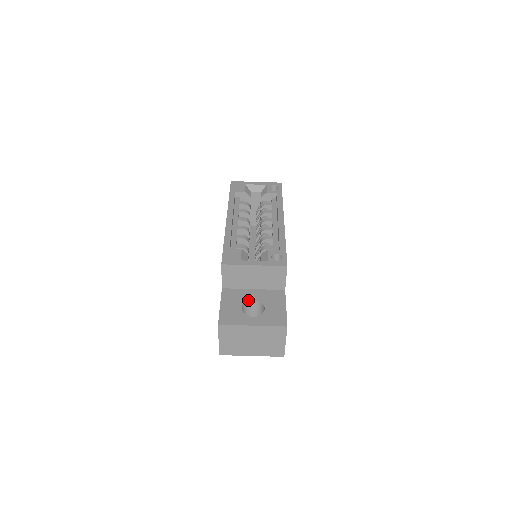
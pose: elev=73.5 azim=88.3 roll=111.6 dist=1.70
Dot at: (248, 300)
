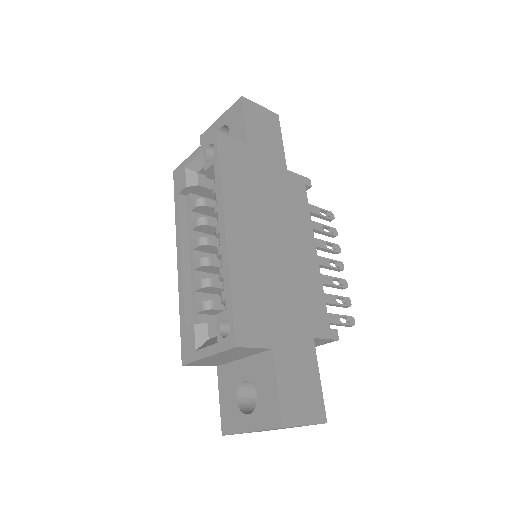
Dot at: (240, 383)
